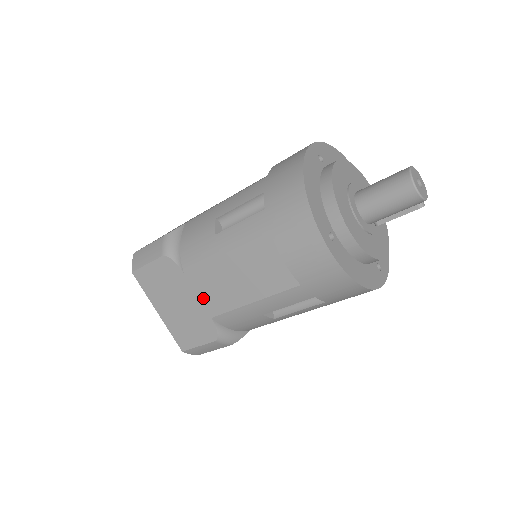
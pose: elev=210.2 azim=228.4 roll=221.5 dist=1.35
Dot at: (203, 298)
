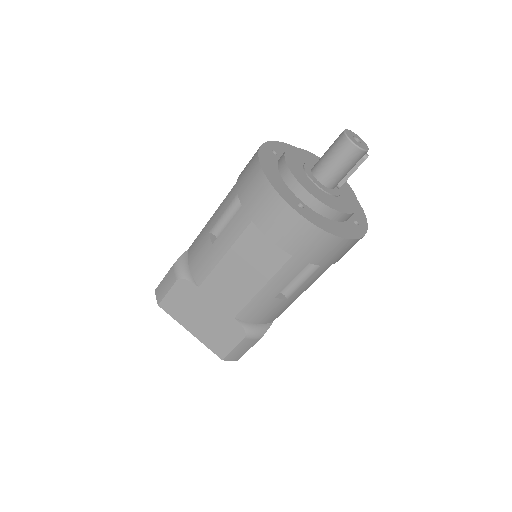
Dot at: (221, 303)
